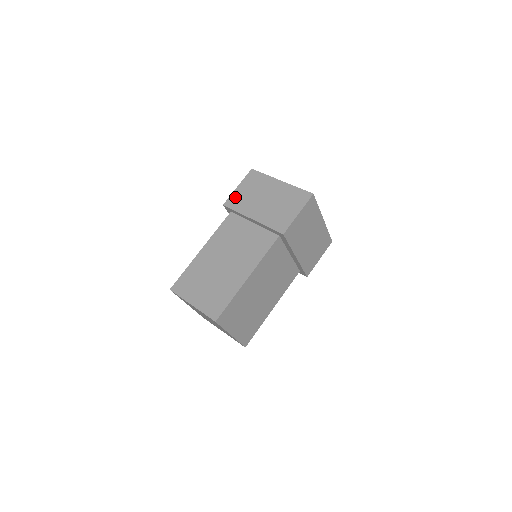
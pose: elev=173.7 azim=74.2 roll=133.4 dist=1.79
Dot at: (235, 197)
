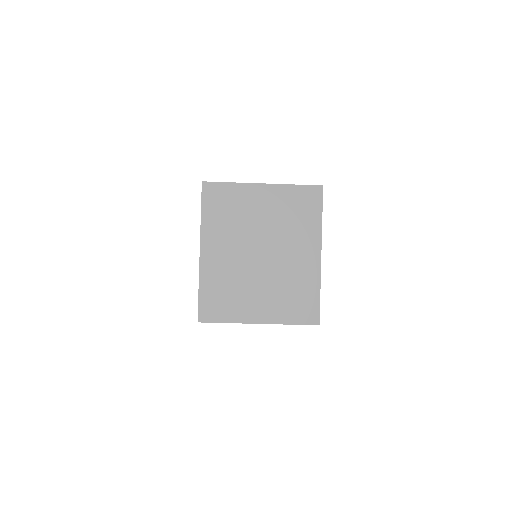
Dot at: occluded
